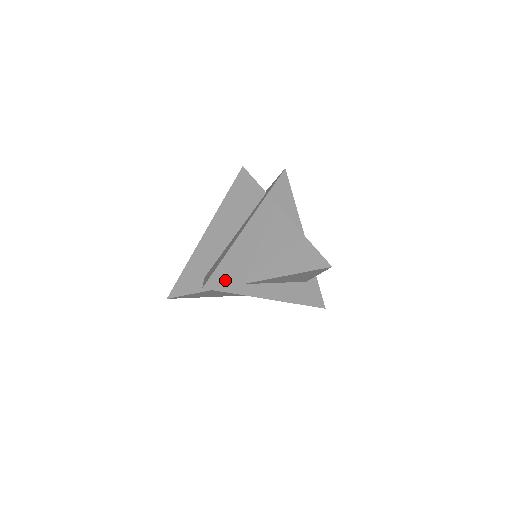
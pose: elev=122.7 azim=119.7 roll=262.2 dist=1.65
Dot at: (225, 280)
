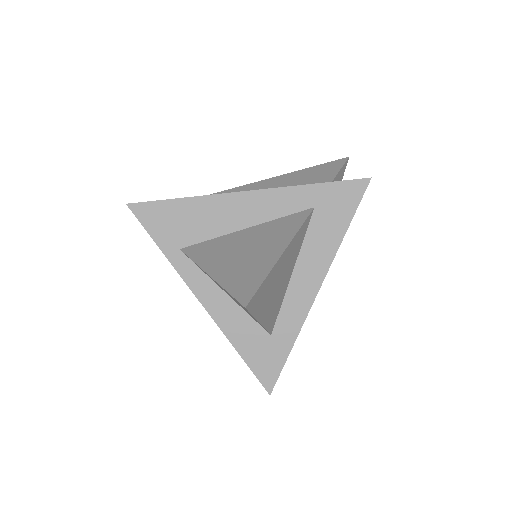
Dot at: (161, 223)
